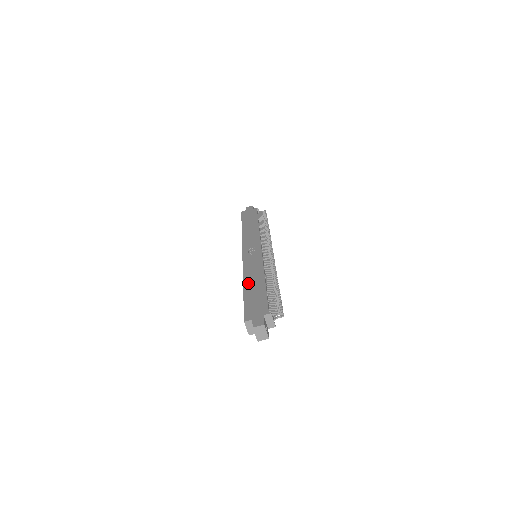
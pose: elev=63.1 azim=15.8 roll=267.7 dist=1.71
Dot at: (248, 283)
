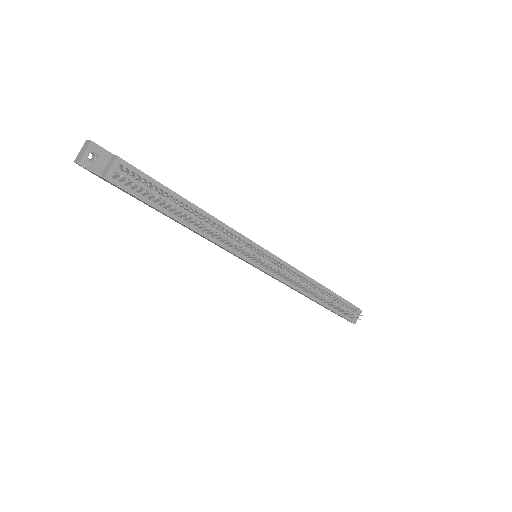
Dot at: occluded
